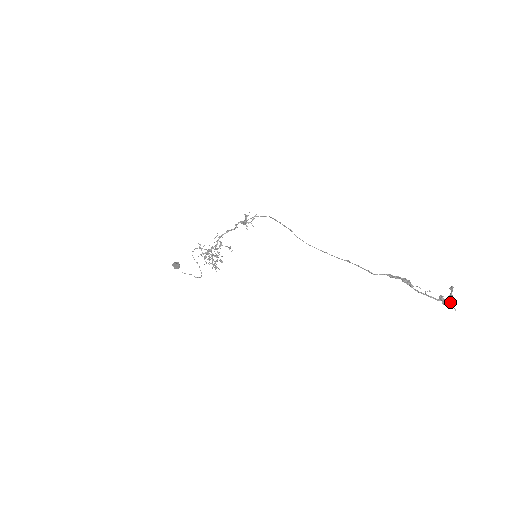
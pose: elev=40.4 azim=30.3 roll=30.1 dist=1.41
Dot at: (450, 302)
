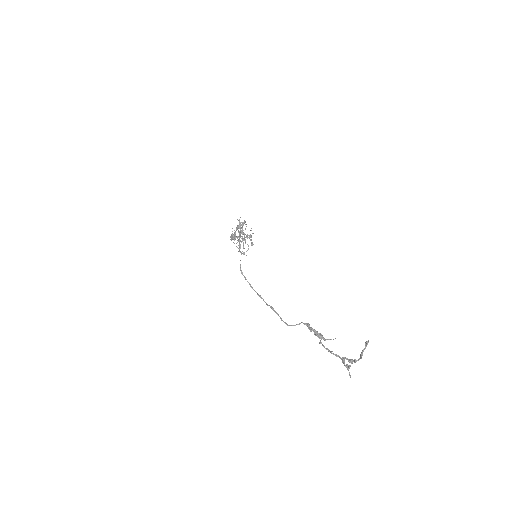
Dot at: occluded
